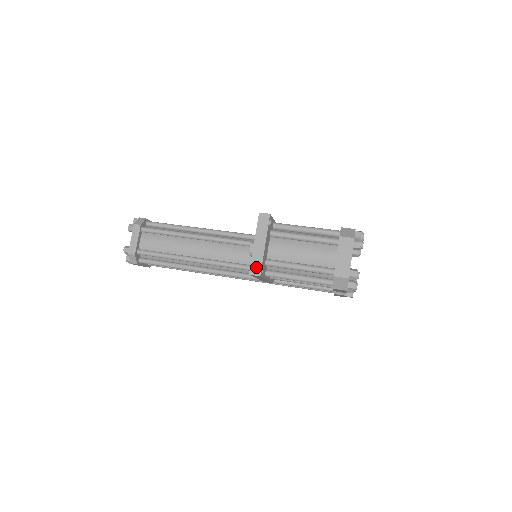
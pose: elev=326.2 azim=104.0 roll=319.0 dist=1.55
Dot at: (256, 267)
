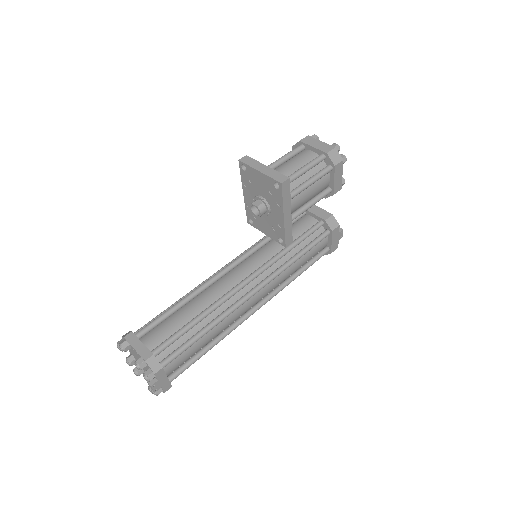
Dot at: (280, 177)
